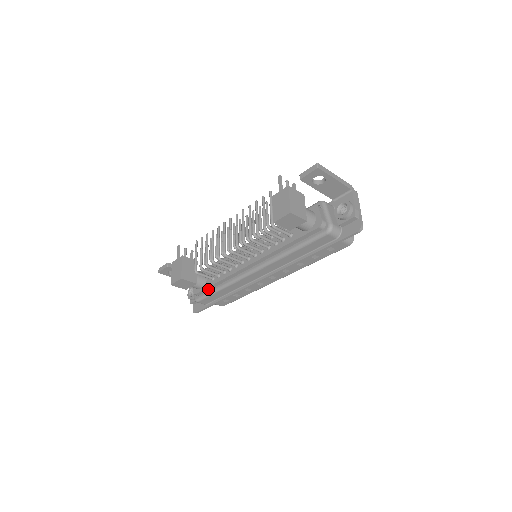
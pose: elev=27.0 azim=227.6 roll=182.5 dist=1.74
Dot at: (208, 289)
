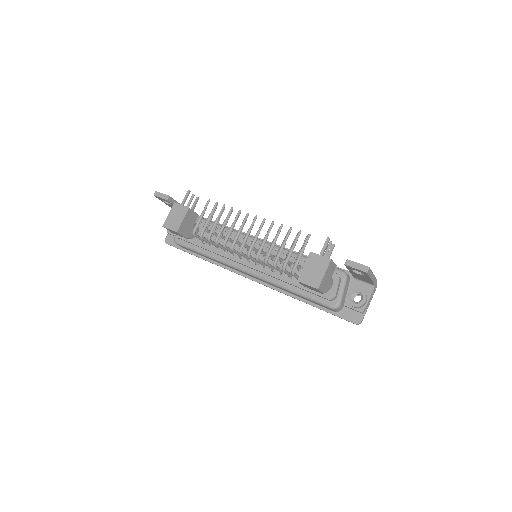
Dot at: (194, 244)
